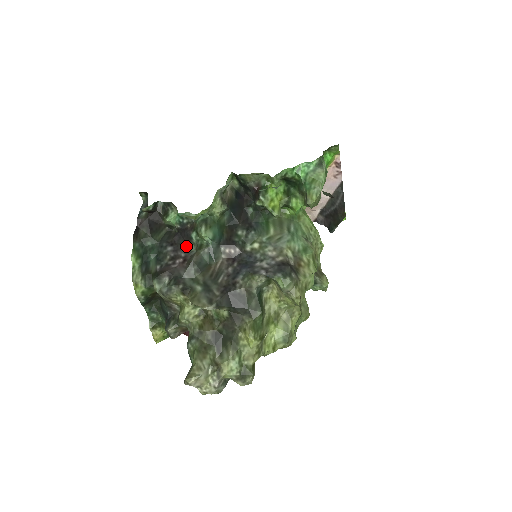
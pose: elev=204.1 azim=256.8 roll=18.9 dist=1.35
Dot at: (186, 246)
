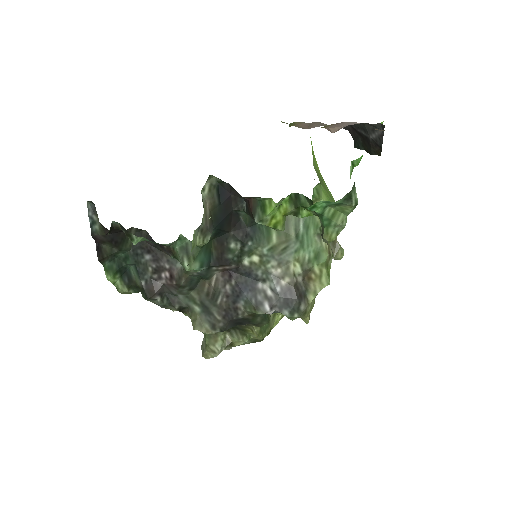
Dot at: (167, 254)
